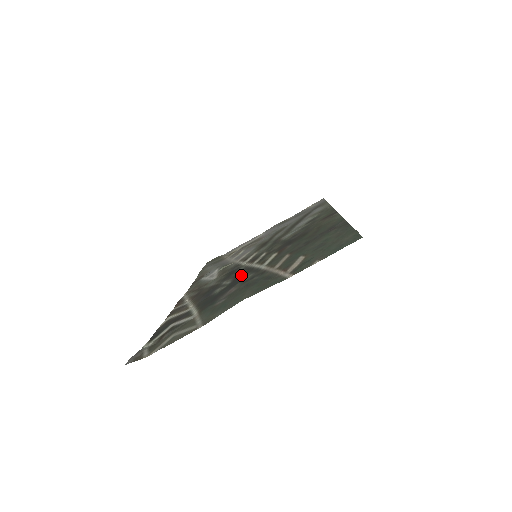
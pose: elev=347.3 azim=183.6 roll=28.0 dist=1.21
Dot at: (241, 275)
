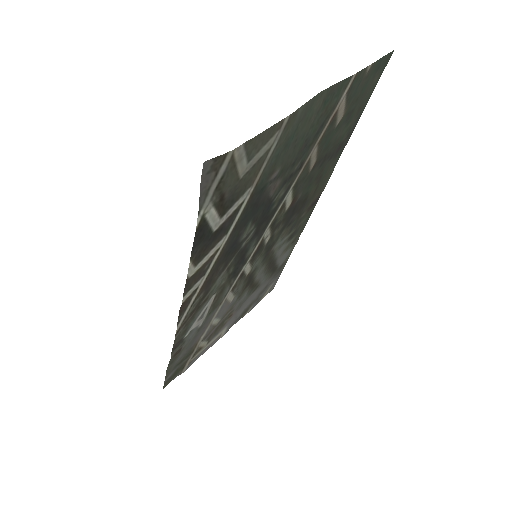
Dot at: (264, 221)
